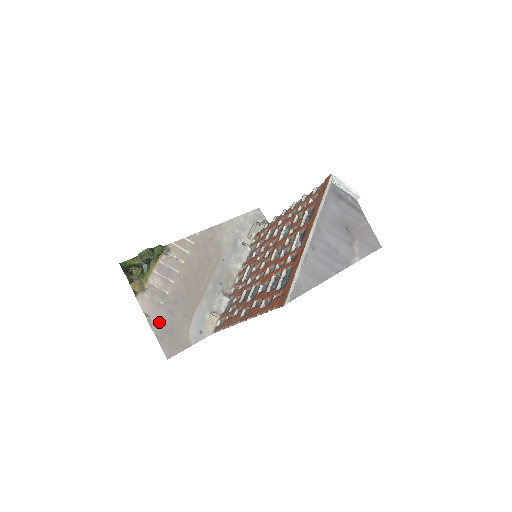
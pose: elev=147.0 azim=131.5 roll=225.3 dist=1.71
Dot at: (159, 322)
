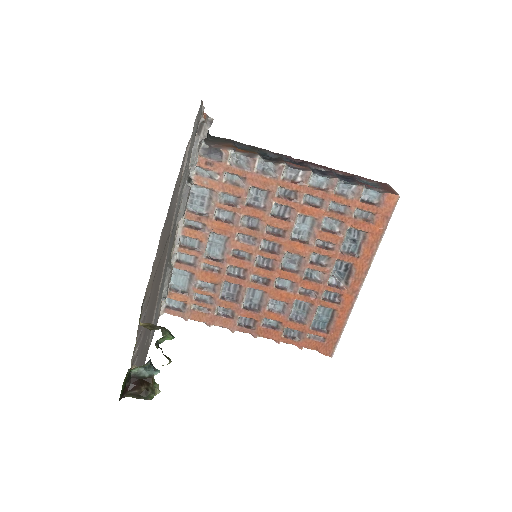
Dot at: occluded
